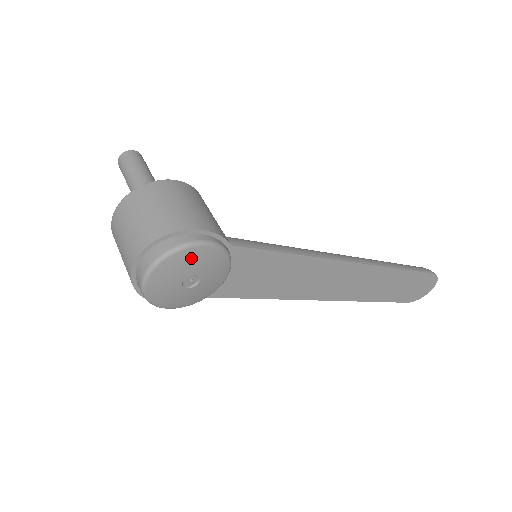
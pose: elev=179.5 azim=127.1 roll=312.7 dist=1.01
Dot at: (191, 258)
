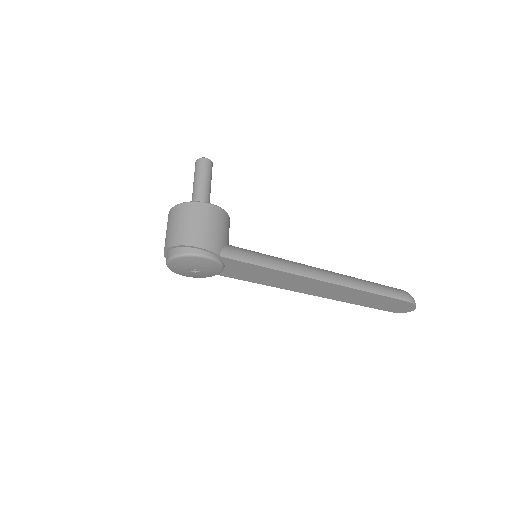
Dot at: (190, 261)
